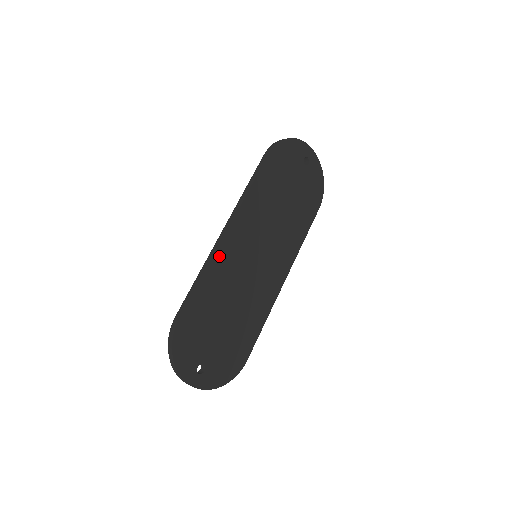
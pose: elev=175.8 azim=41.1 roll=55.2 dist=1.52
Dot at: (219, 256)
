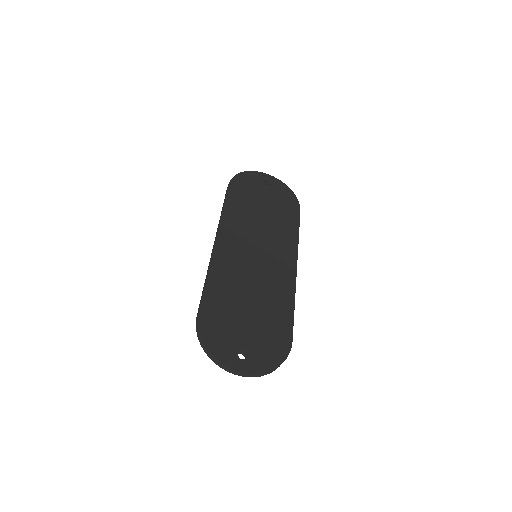
Dot at: (217, 260)
